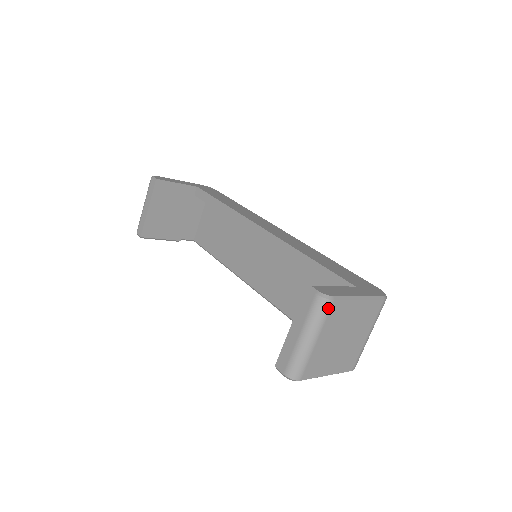
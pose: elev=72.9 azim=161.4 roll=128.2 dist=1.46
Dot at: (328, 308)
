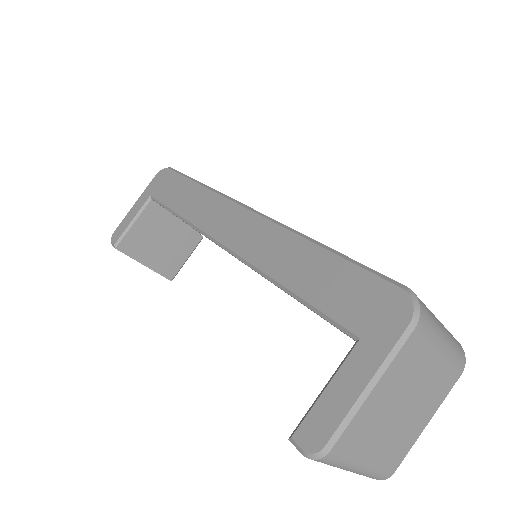
Dot at: (333, 458)
